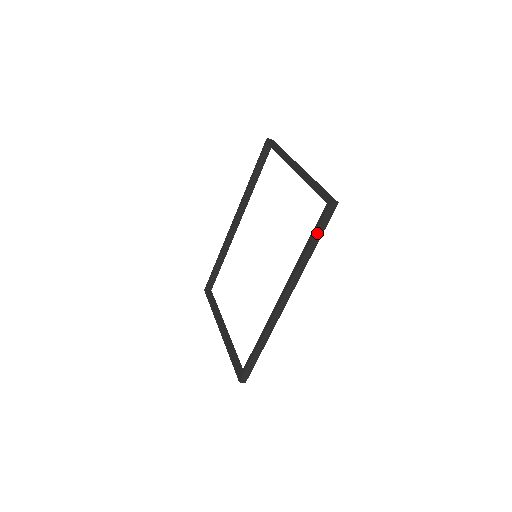
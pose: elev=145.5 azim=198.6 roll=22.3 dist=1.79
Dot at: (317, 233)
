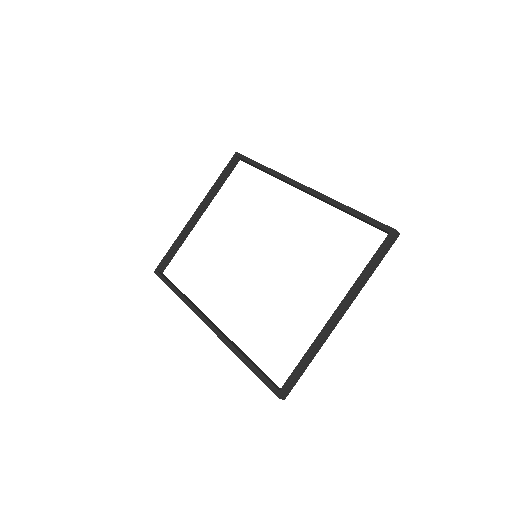
Dot at: (257, 374)
